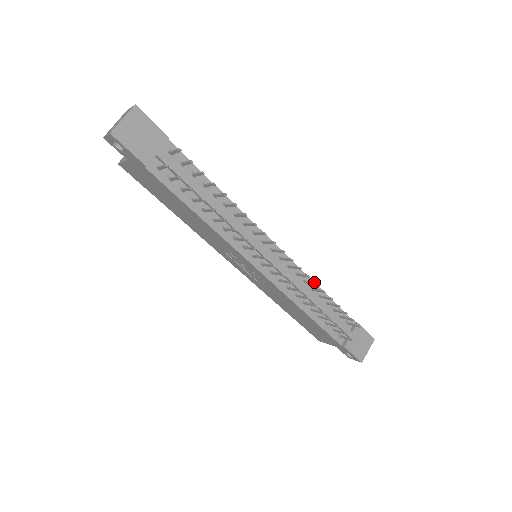
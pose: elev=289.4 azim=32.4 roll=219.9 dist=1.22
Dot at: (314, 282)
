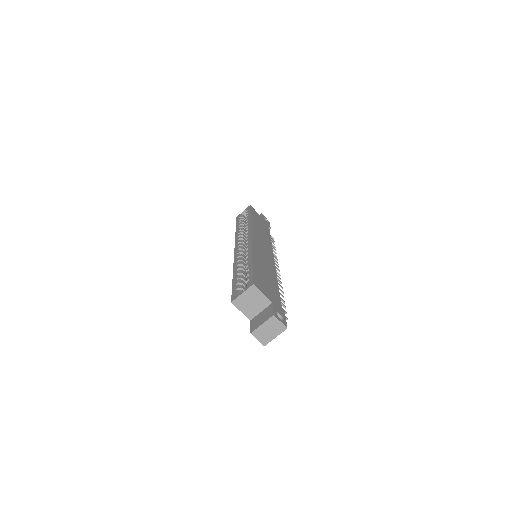
Dot at: (276, 256)
